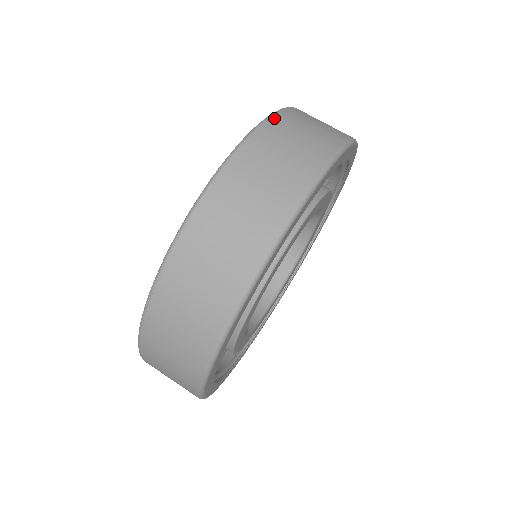
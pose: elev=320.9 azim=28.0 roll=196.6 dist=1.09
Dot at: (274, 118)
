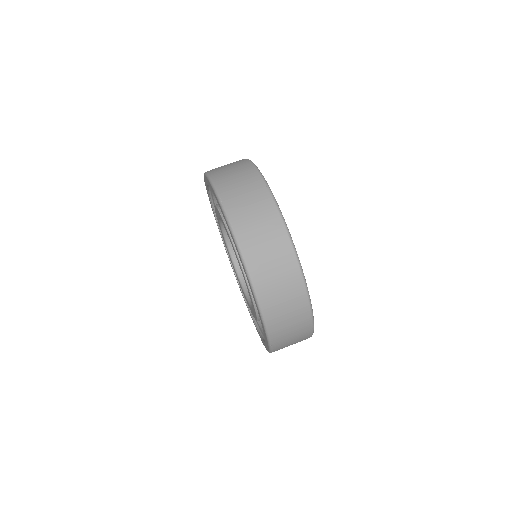
Dot at: (236, 230)
